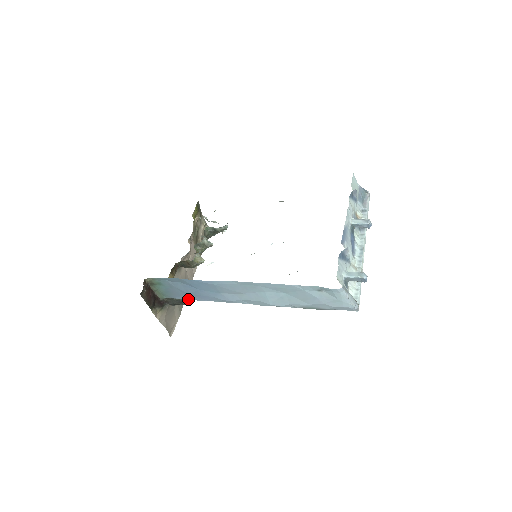
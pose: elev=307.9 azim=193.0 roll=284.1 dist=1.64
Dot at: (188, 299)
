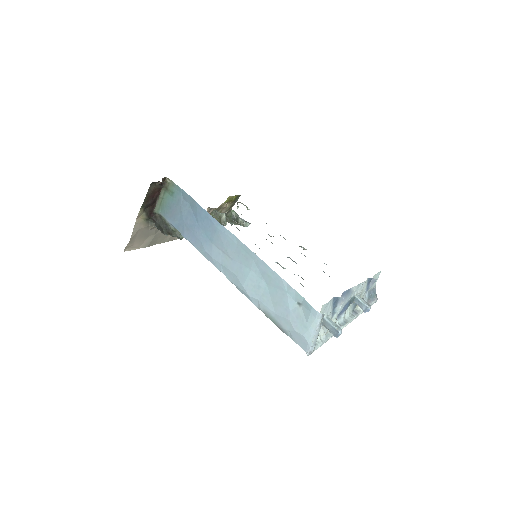
Dot at: (175, 231)
